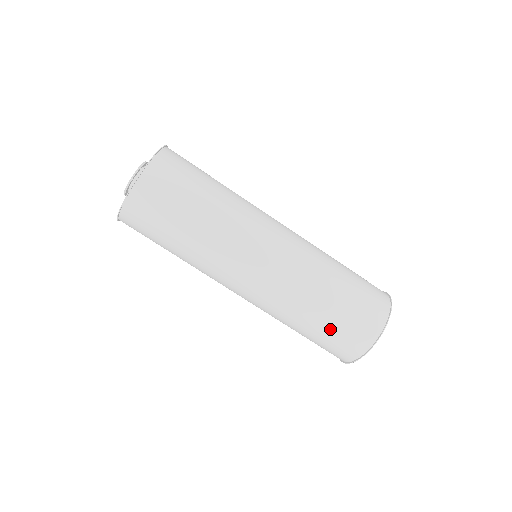
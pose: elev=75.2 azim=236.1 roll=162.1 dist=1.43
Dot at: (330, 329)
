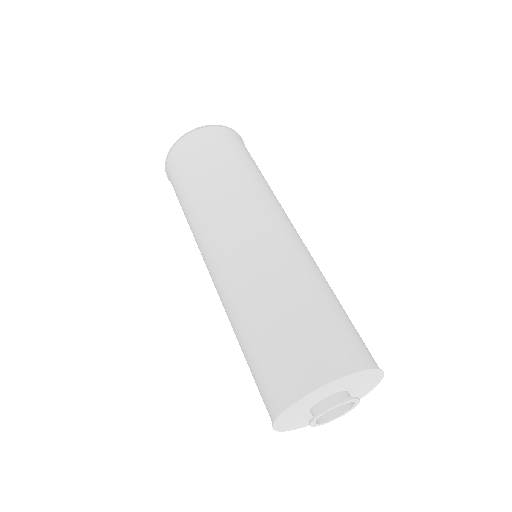
Dot at: (261, 349)
